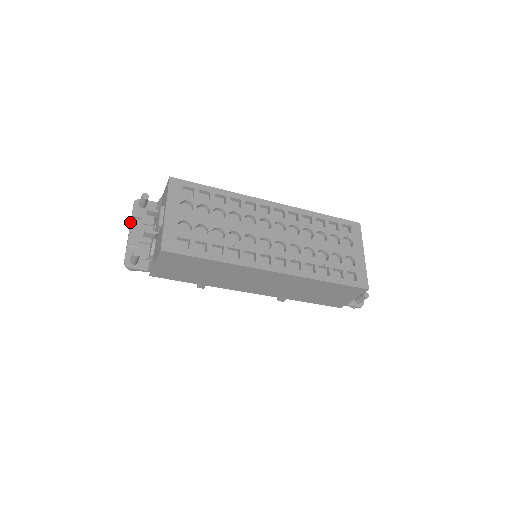
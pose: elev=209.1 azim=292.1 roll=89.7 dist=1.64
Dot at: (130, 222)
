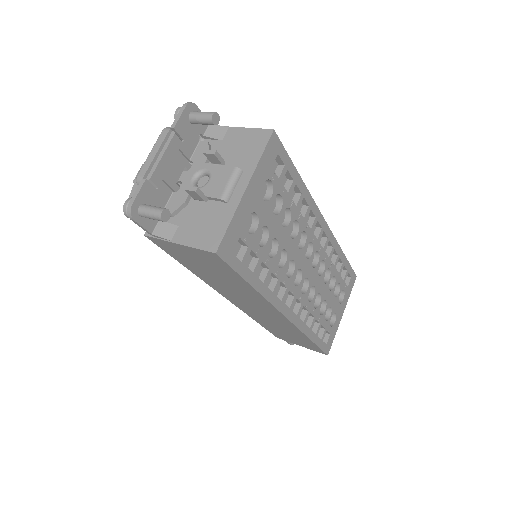
Dot at: (162, 132)
